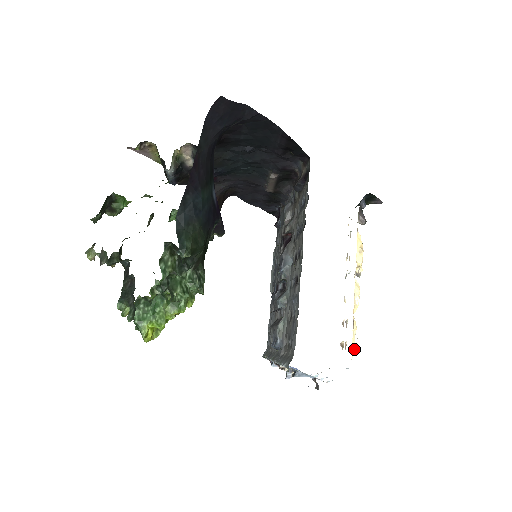
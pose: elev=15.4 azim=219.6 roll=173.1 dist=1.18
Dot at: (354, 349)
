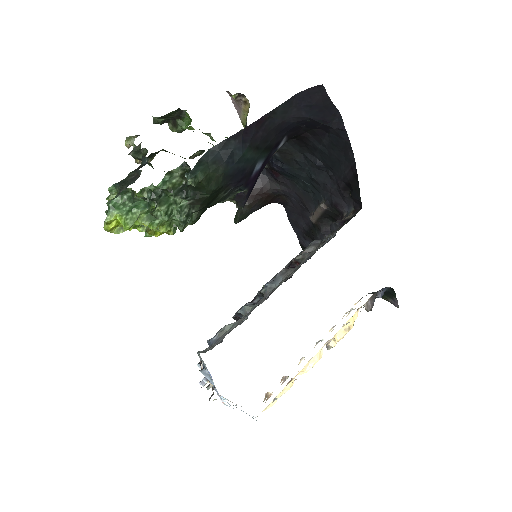
Dot at: (273, 404)
